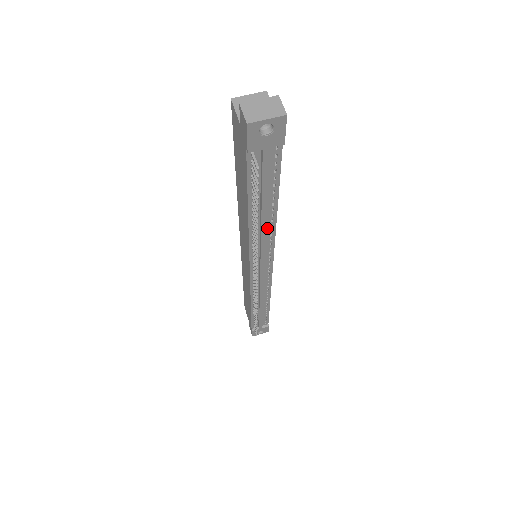
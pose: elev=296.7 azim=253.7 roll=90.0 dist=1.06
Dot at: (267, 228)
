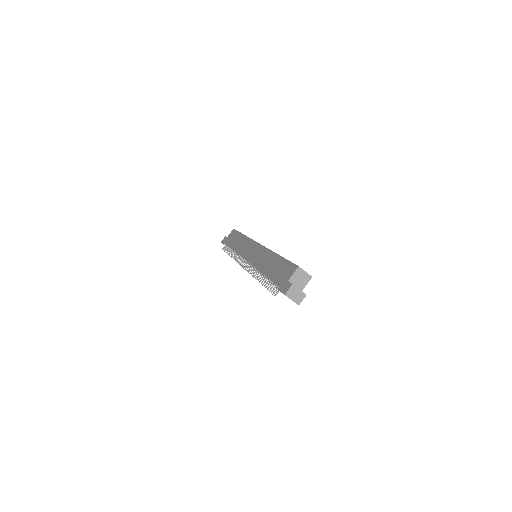
Dot at: occluded
